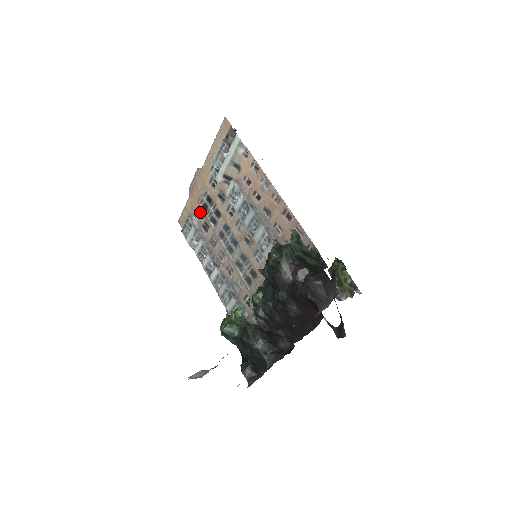
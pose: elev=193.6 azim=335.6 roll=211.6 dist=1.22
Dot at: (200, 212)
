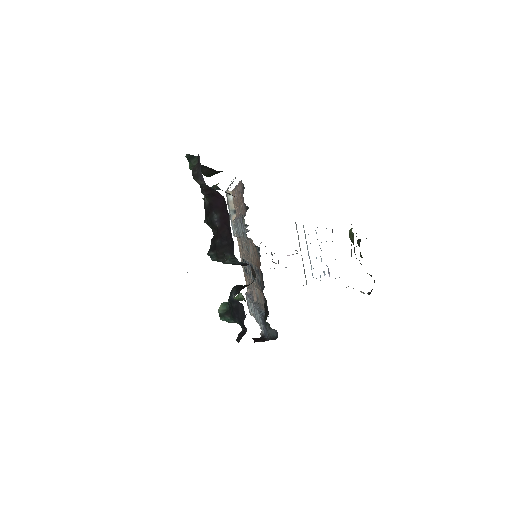
Dot at: occluded
